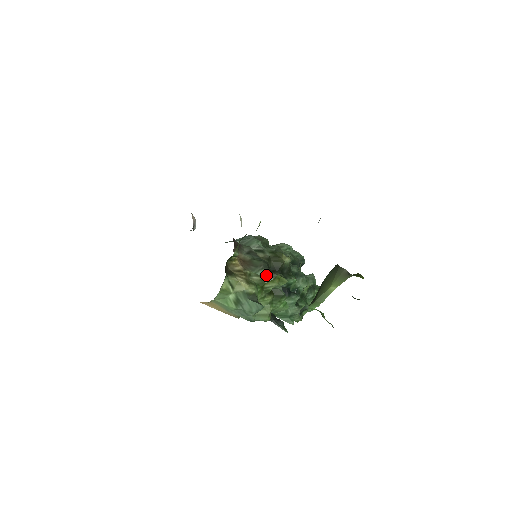
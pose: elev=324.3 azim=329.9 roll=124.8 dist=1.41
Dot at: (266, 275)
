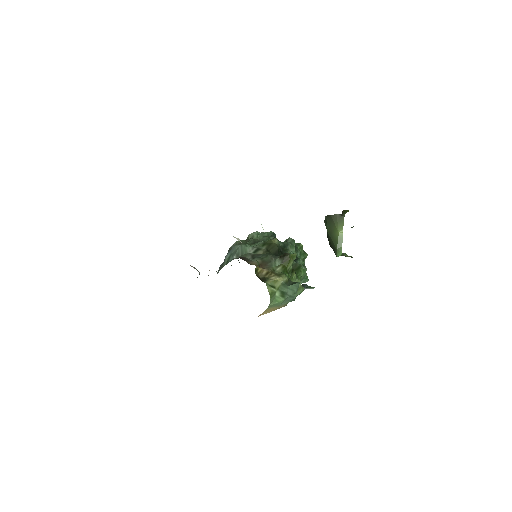
Dot at: (283, 261)
